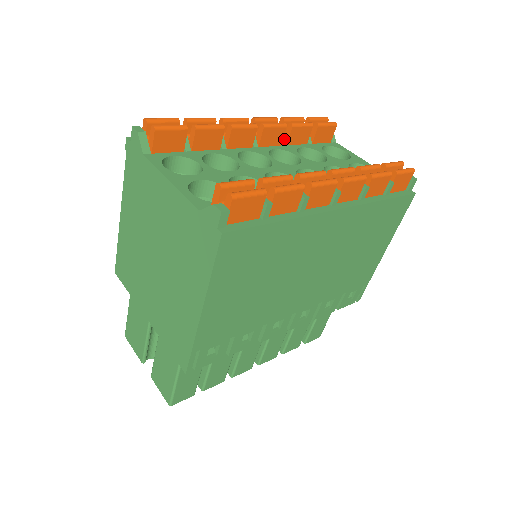
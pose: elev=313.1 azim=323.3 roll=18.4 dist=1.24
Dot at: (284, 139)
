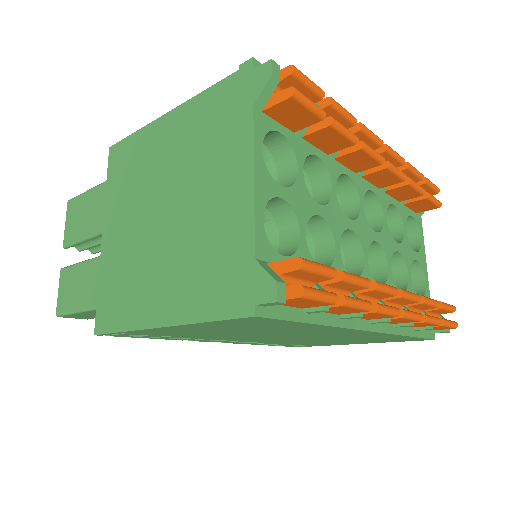
Dot at: occluded
